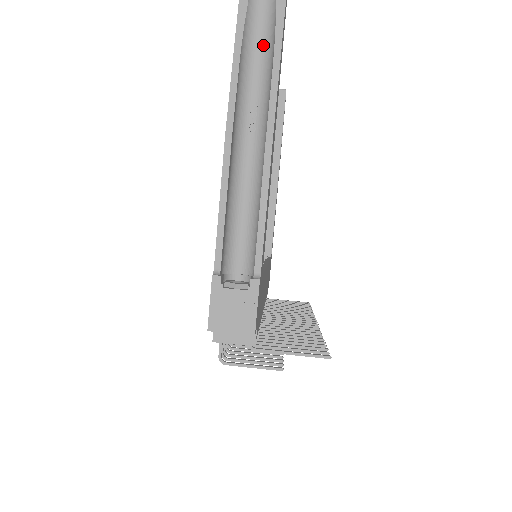
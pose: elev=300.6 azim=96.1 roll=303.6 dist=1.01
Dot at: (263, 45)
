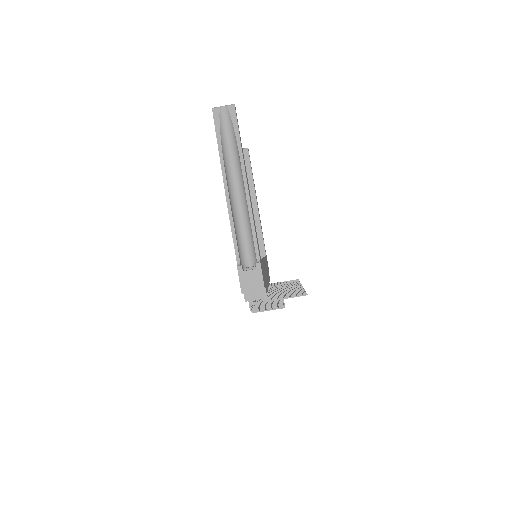
Dot at: (232, 149)
